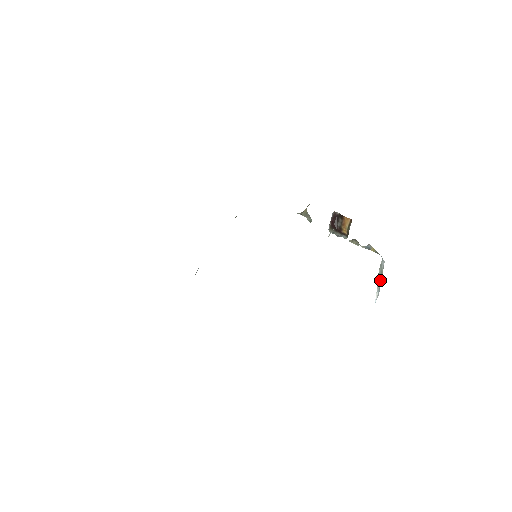
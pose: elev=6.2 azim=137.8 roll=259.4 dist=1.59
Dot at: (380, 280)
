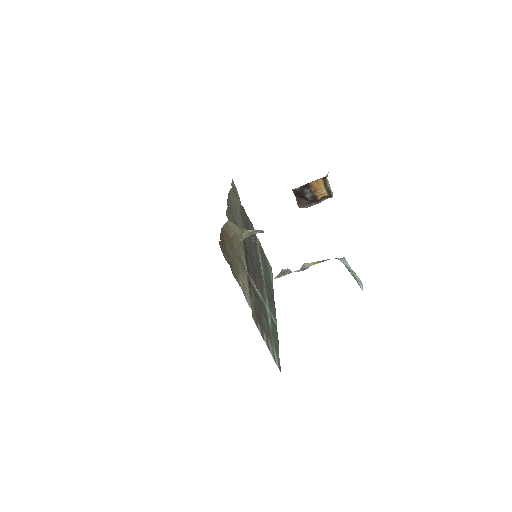
Dot at: (351, 274)
